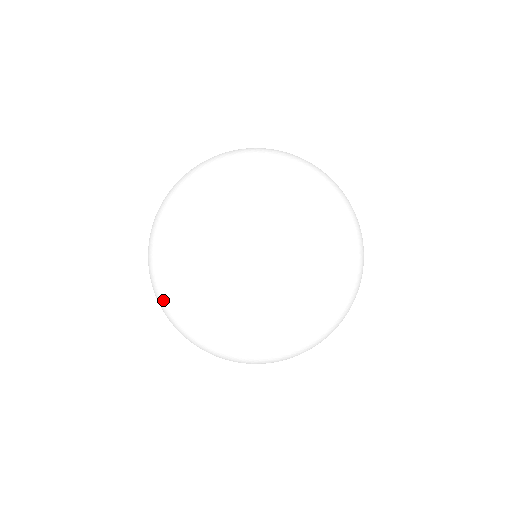
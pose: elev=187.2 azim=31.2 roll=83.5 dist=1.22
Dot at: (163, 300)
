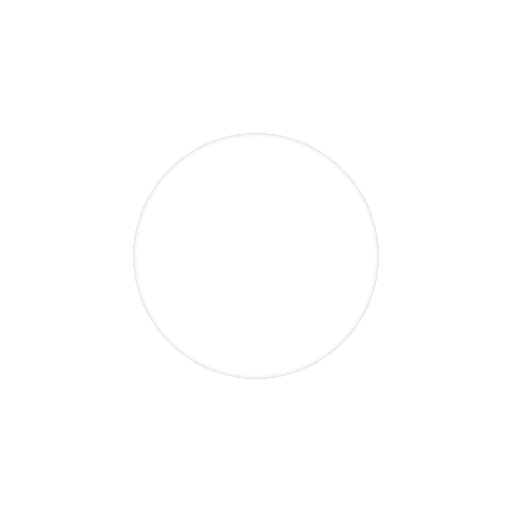
Dot at: (160, 295)
